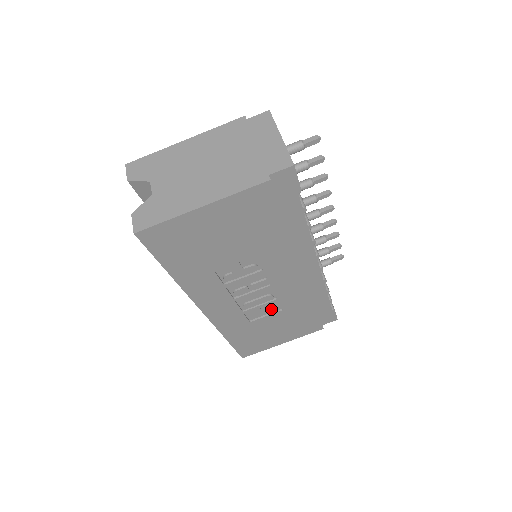
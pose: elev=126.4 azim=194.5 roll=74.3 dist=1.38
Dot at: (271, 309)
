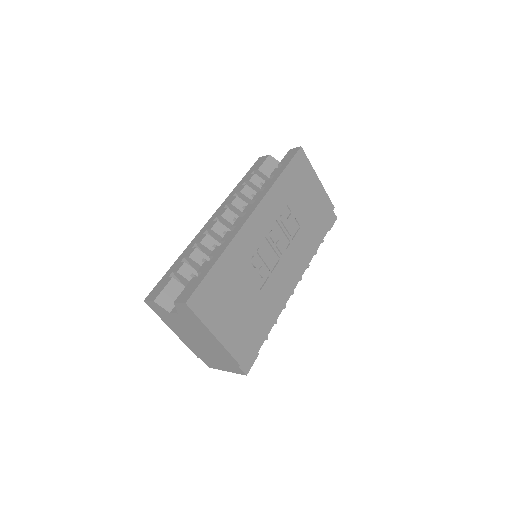
Dot at: (257, 280)
